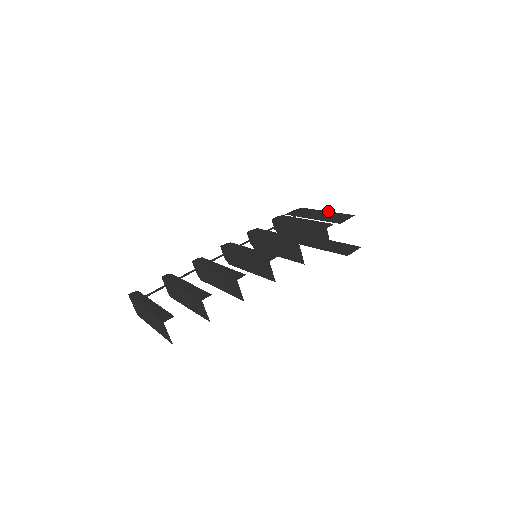
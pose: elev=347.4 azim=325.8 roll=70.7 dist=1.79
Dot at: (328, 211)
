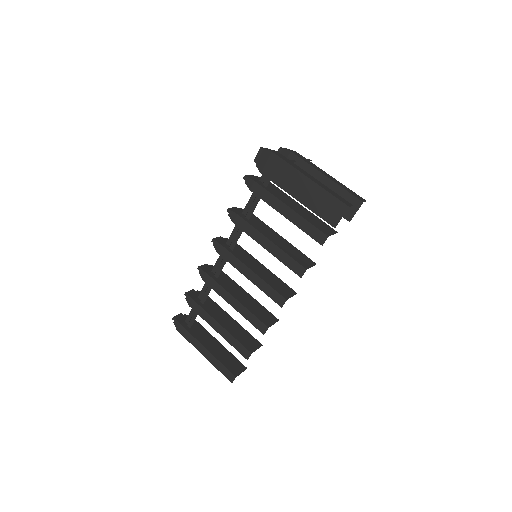
Dot at: (311, 180)
